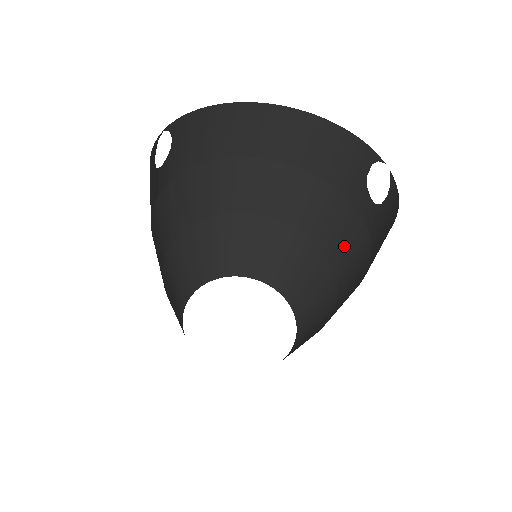
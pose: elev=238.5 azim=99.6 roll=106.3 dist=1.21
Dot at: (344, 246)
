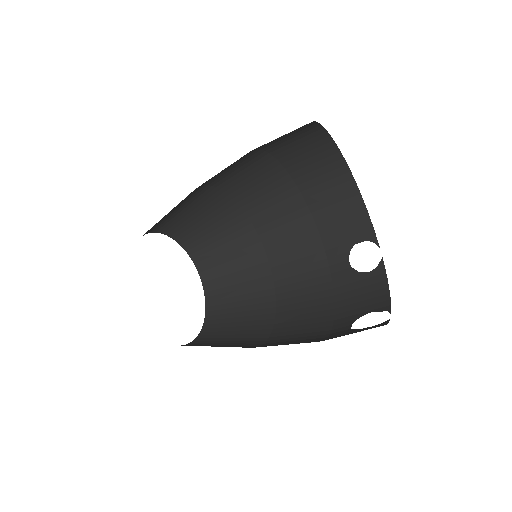
Dot at: (298, 276)
